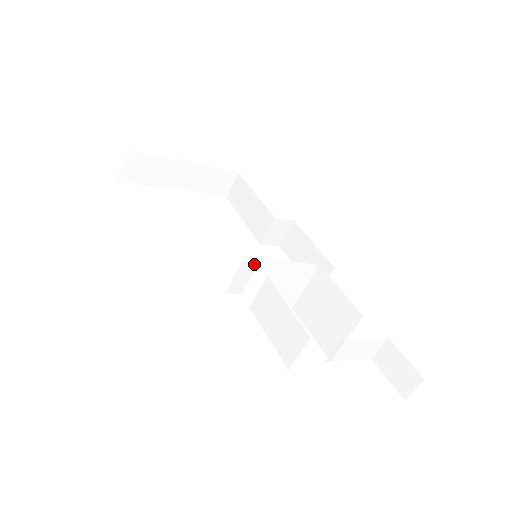
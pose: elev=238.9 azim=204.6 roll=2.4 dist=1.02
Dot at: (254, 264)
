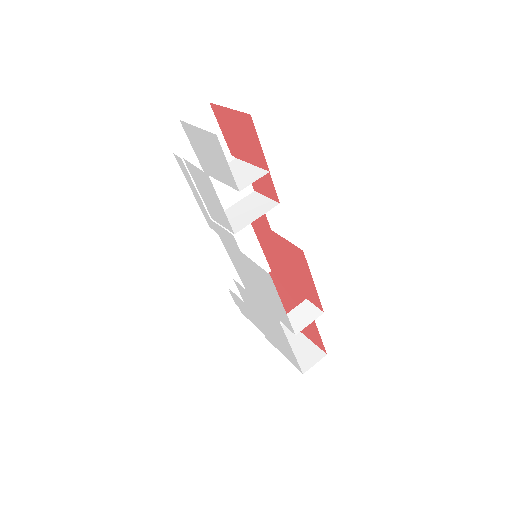
Dot at: occluded
